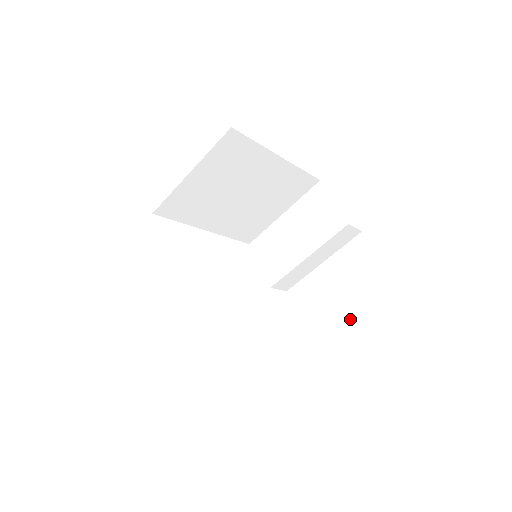
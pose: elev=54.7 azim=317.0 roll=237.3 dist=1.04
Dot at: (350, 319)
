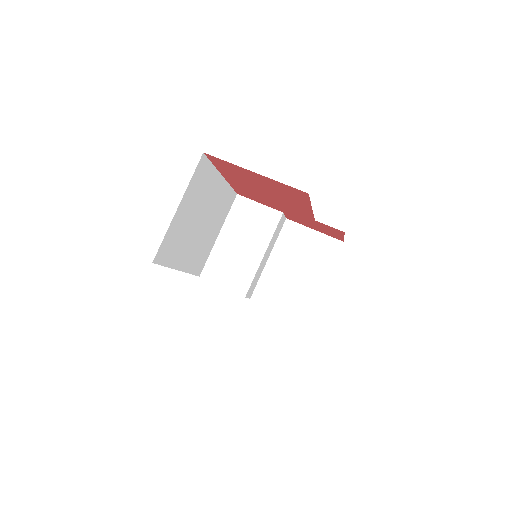
Dot at: (318, 284)
